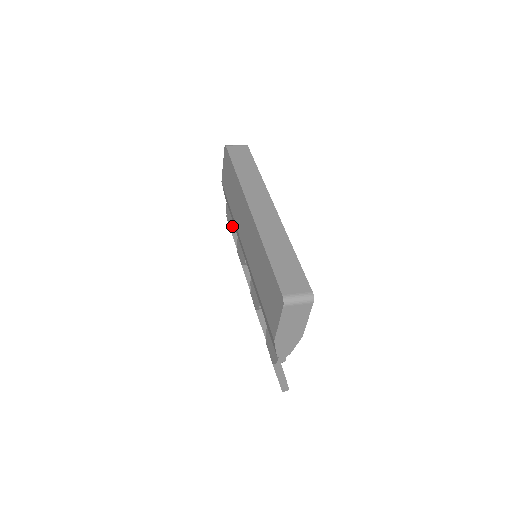
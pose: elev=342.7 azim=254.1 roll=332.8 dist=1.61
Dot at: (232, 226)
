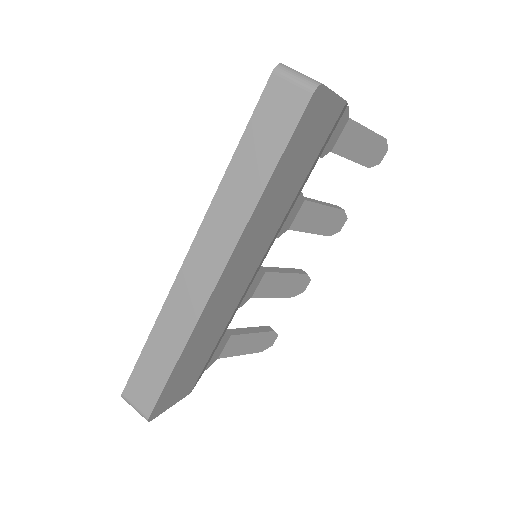
Dot at: occluded
